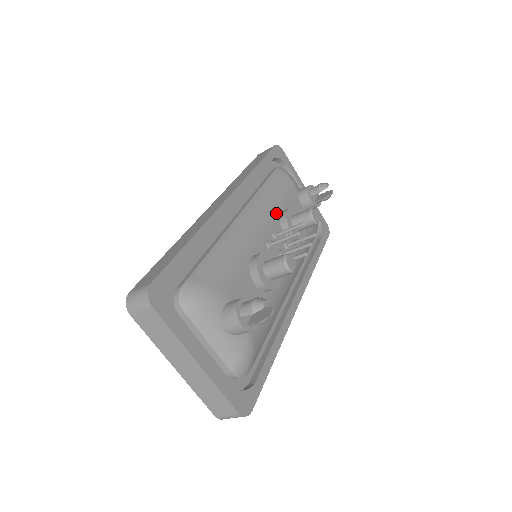
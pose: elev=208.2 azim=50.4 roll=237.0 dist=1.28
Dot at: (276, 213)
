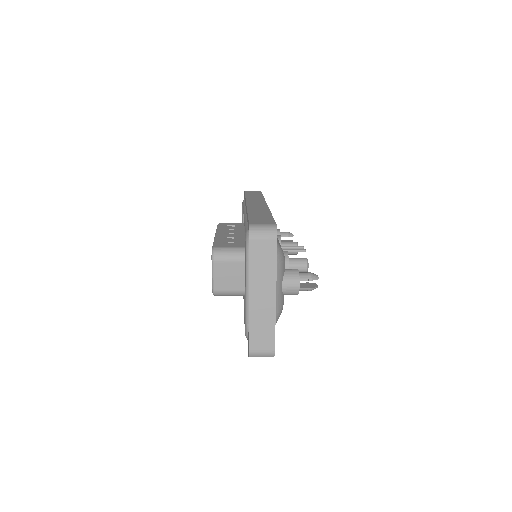
Dot at: occluded
